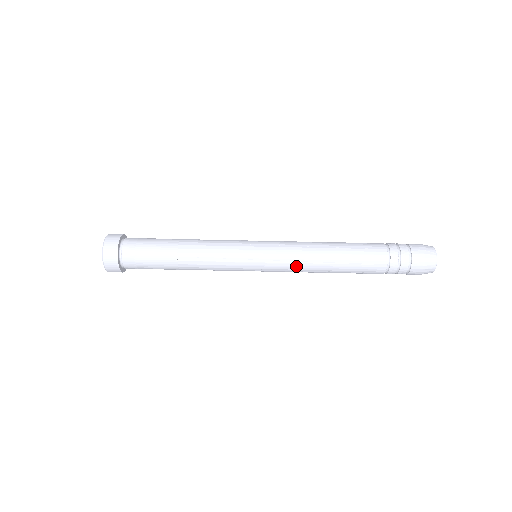
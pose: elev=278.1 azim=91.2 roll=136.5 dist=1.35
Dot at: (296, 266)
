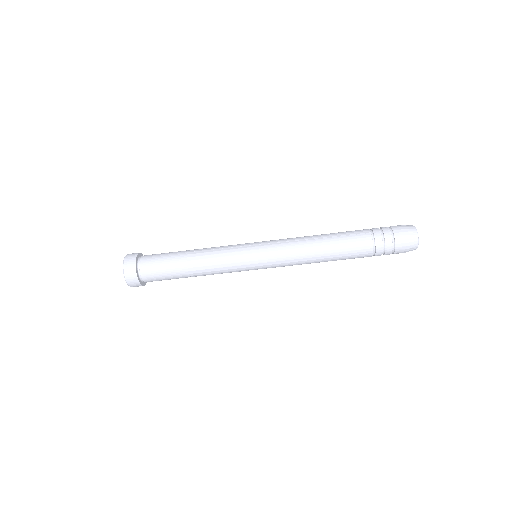
Dot at: occluded
